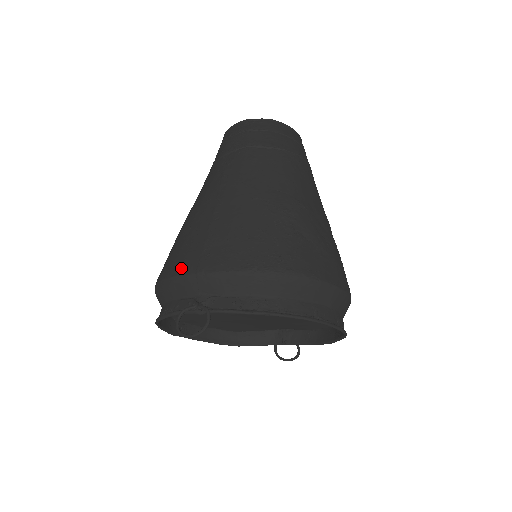
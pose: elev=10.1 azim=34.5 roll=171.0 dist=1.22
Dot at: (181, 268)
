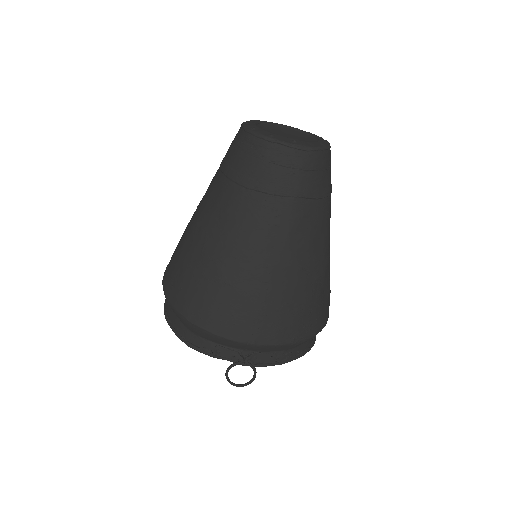
Dot at: (230, 332)
